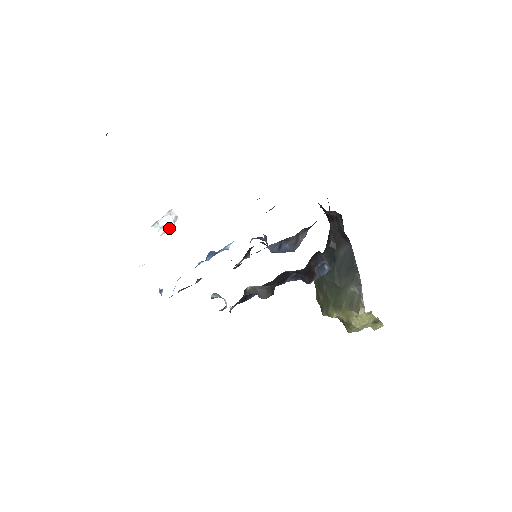
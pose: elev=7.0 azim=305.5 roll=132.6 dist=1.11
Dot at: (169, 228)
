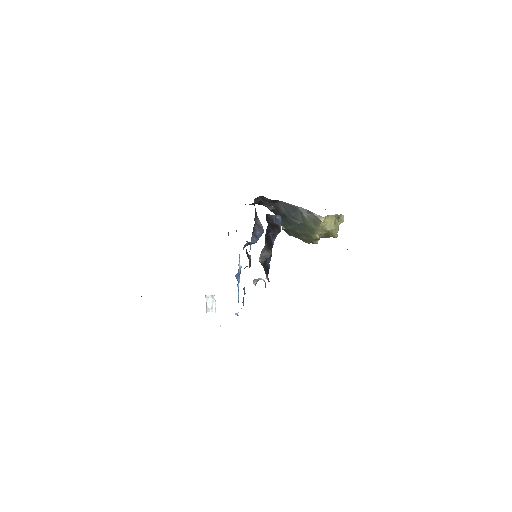
Dot at: (215, 304)
